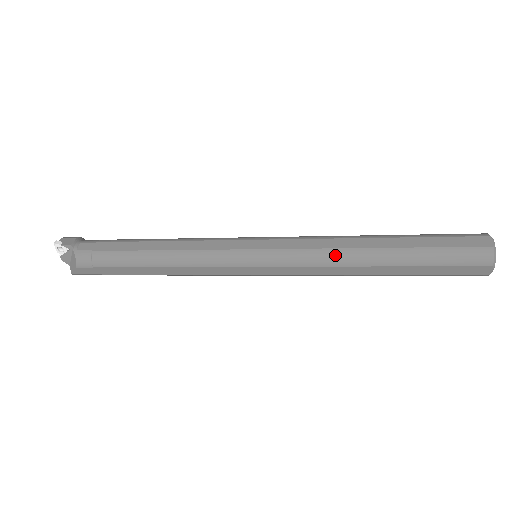
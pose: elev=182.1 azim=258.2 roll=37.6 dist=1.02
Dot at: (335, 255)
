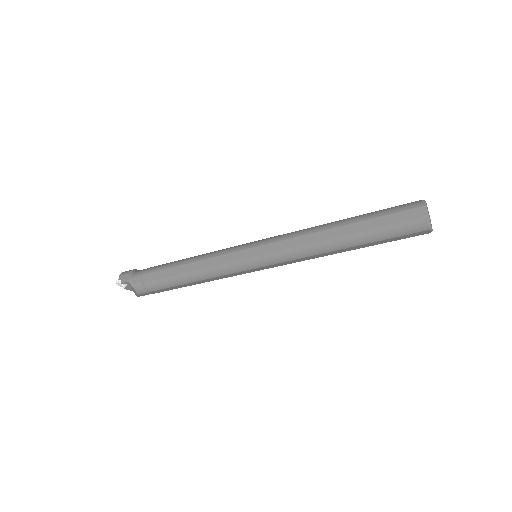
Dot at: (310, 249)
